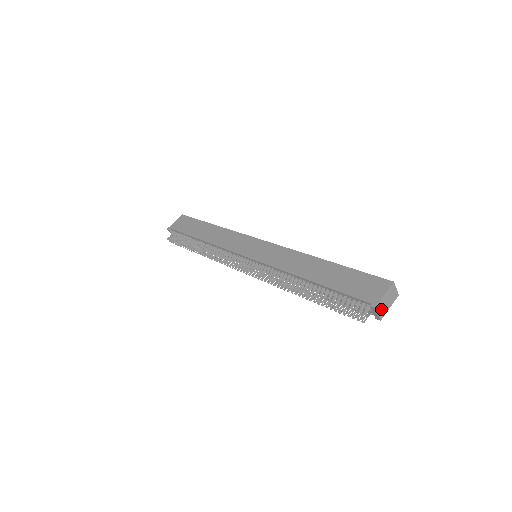
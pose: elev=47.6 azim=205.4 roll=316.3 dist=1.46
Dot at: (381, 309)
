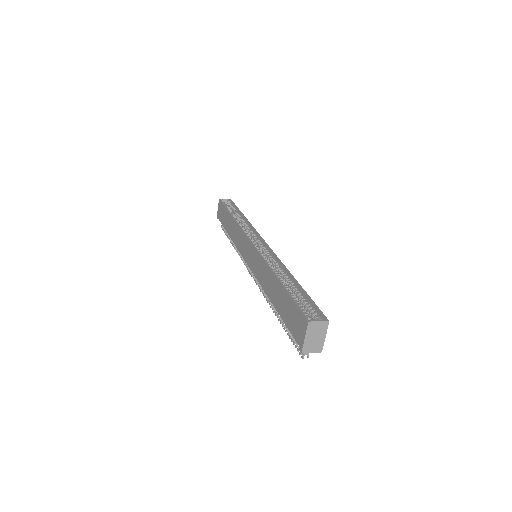
Dot at: (312, 347)
